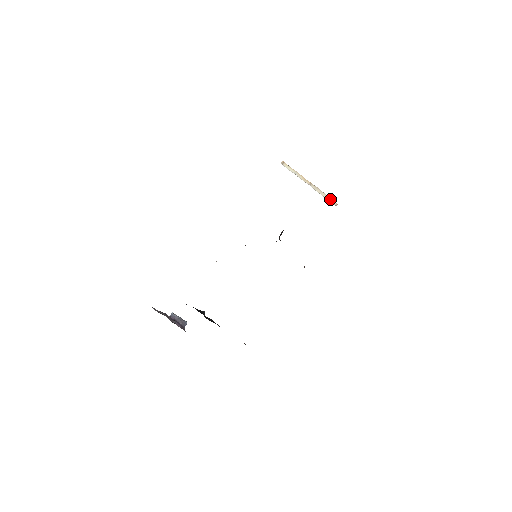
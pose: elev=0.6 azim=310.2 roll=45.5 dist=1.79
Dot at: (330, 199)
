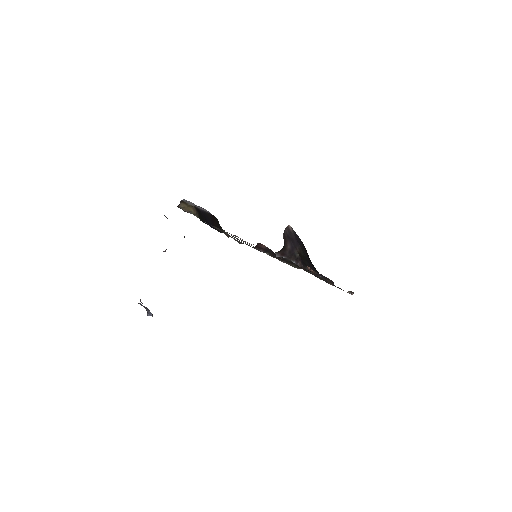
Dot at: occluded
